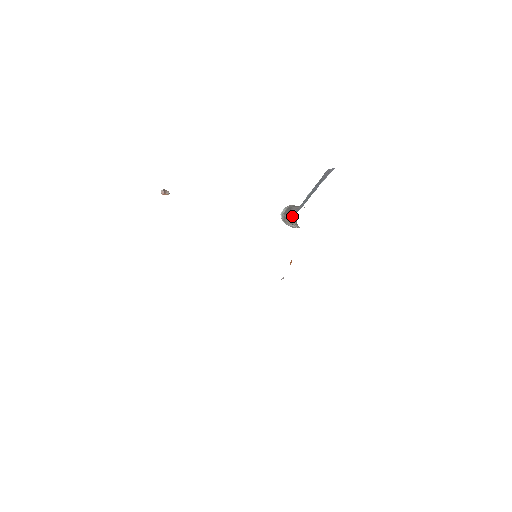
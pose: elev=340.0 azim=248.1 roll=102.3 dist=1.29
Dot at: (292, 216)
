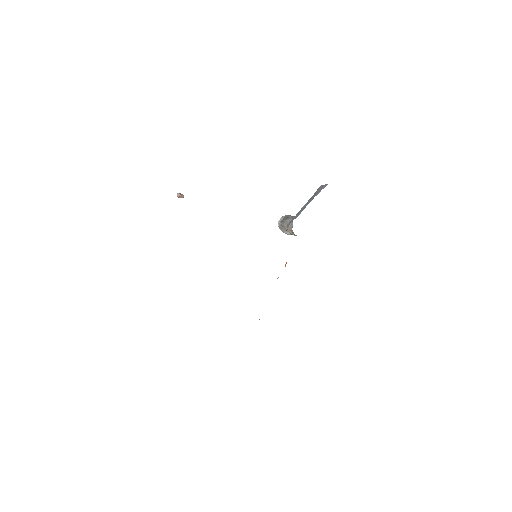
Dot at: (289, 223)
